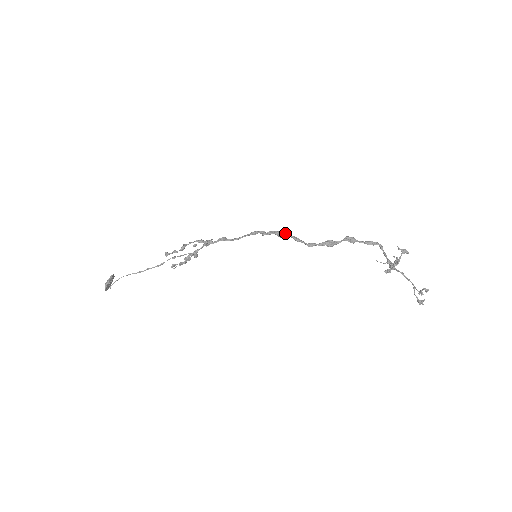
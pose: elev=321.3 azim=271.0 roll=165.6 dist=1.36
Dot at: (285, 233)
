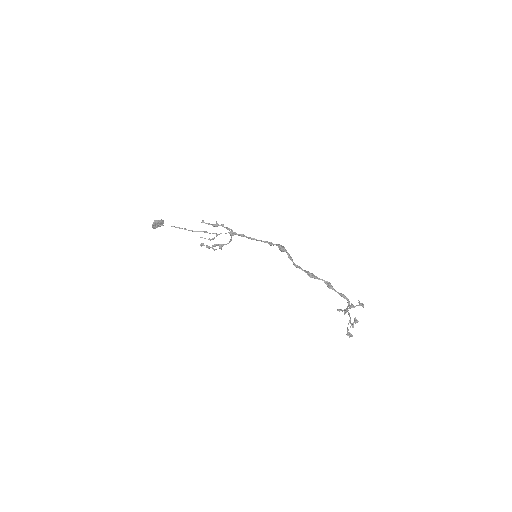
Dot at: (284, 248)
